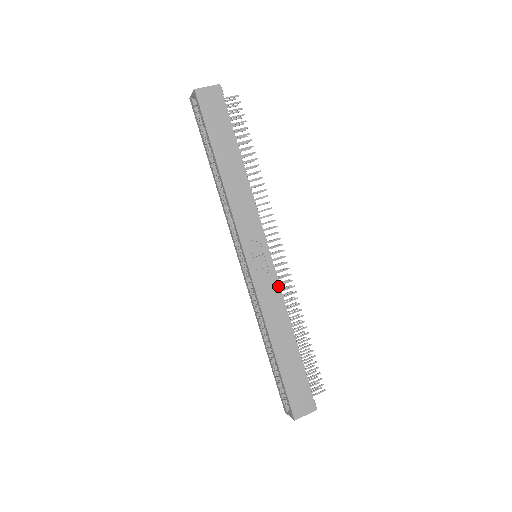
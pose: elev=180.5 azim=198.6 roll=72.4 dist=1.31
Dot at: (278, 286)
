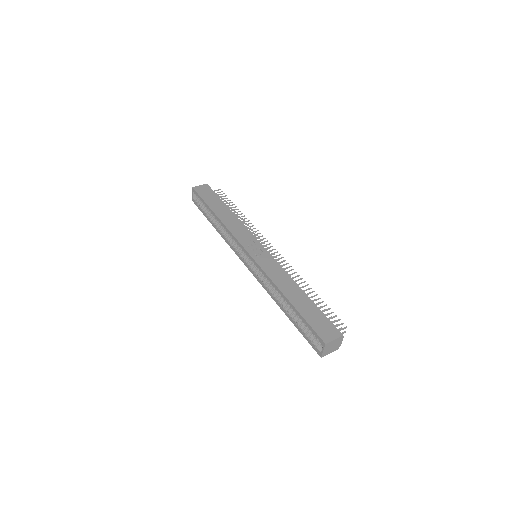
Dot at: (276, 263)
